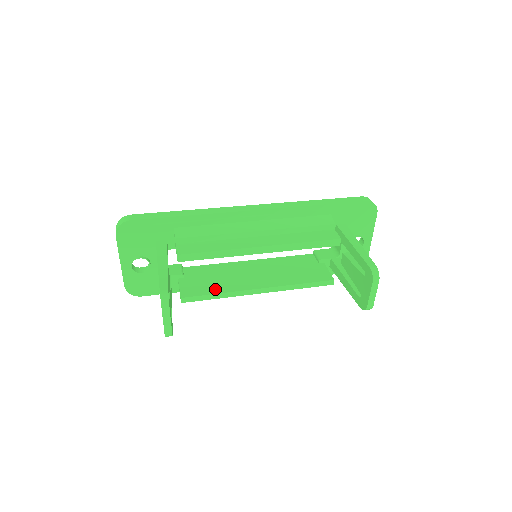
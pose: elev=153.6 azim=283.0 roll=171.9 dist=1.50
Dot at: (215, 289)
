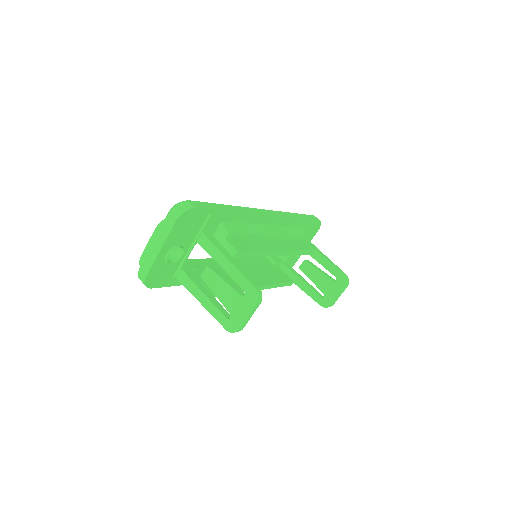
Dot at: occluded
